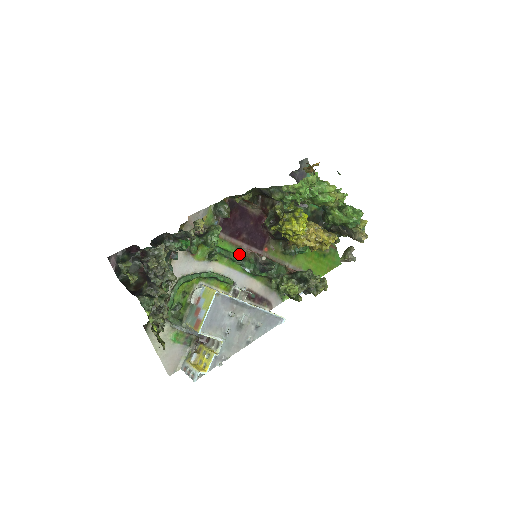
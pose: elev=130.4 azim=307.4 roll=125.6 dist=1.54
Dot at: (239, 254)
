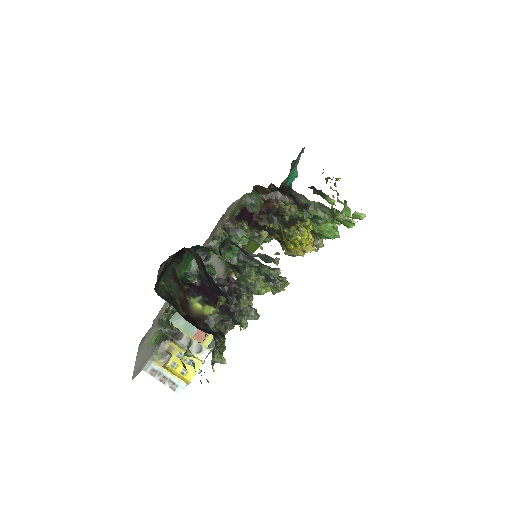
Dot at: occluded
